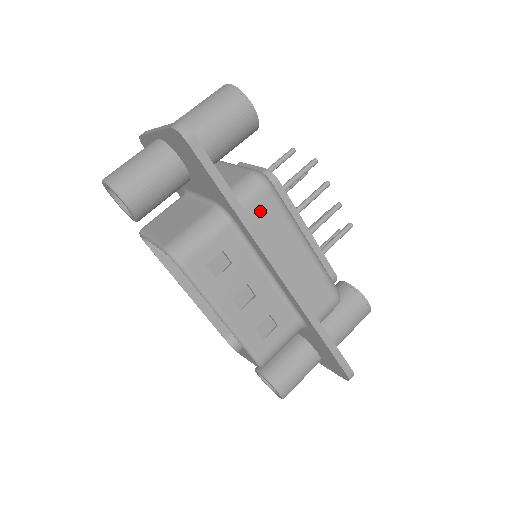
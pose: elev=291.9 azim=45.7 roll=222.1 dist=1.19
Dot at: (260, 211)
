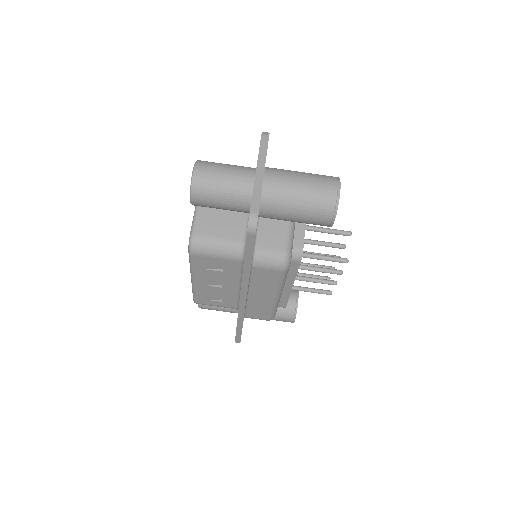
Dot at: (264, 273)
